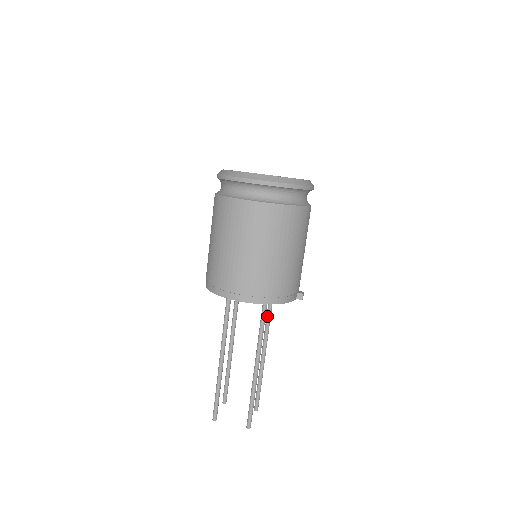
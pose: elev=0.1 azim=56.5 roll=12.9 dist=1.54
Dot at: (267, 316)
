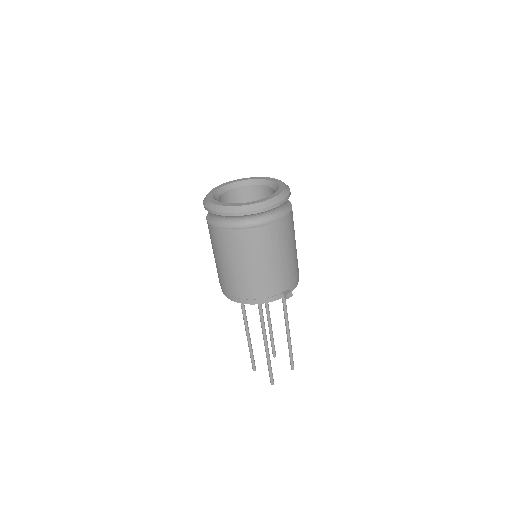
Dot at: (282, 301)
